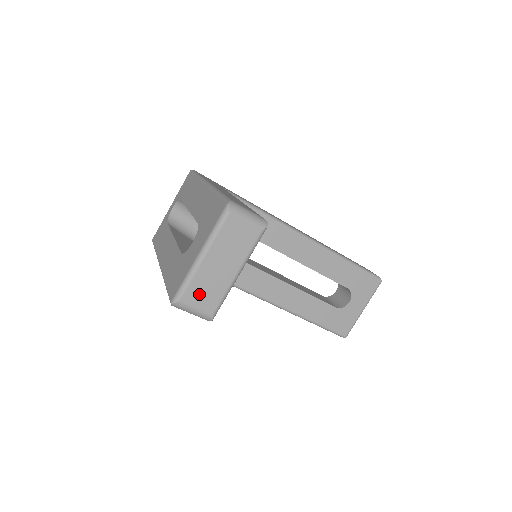
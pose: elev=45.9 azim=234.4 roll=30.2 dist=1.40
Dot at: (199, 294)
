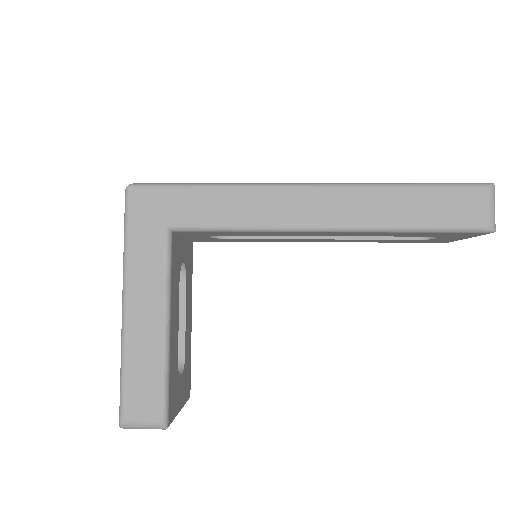
Dot at: occluded
